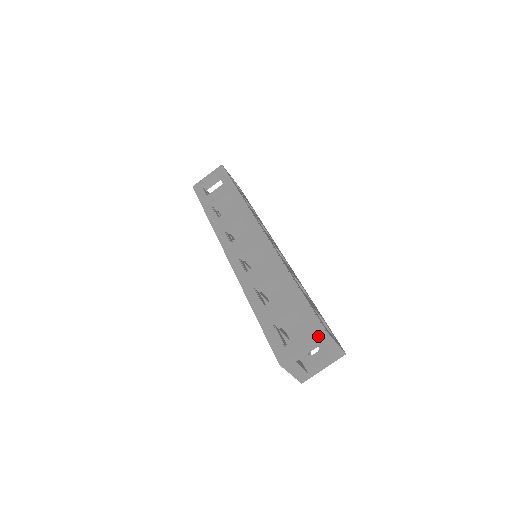
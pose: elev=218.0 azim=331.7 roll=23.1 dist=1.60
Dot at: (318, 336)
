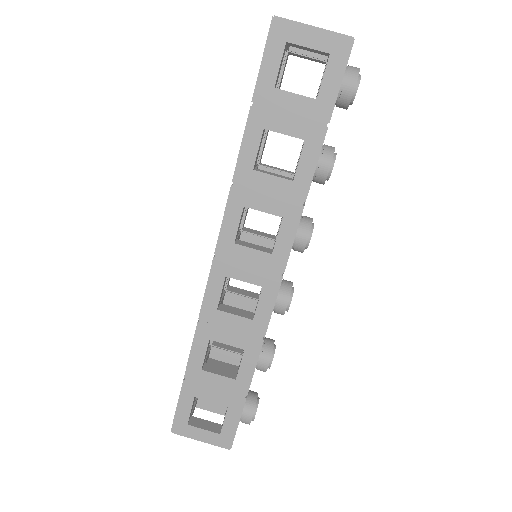
Dot at: occluded
